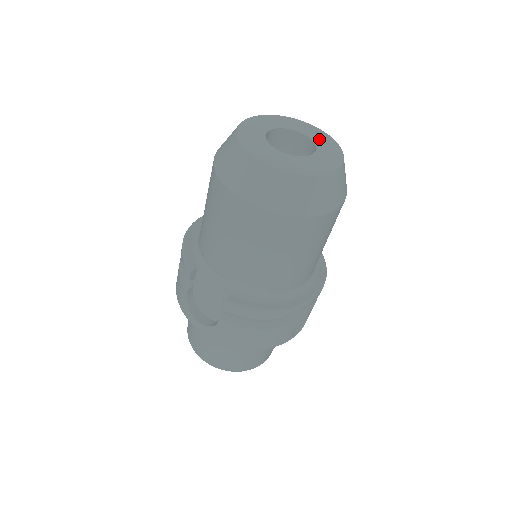
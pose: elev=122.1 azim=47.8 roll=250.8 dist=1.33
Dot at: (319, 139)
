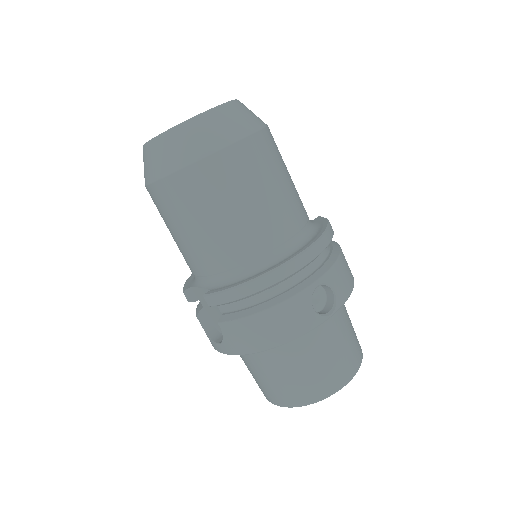
Dot at: occluded
